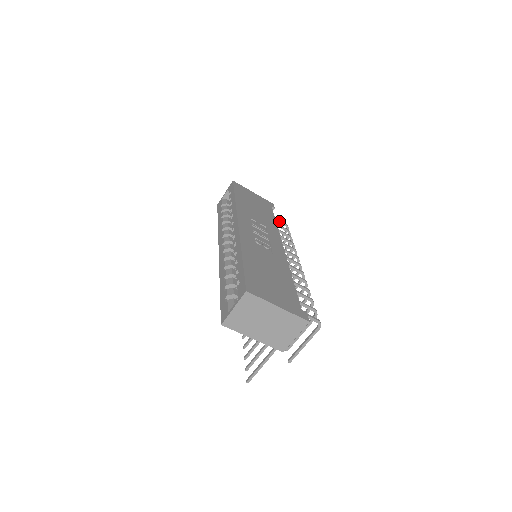
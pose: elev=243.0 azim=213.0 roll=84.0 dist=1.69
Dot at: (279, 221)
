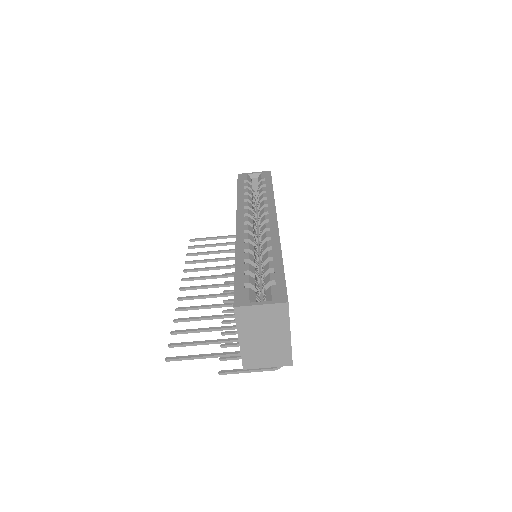
Dot at: occluded
